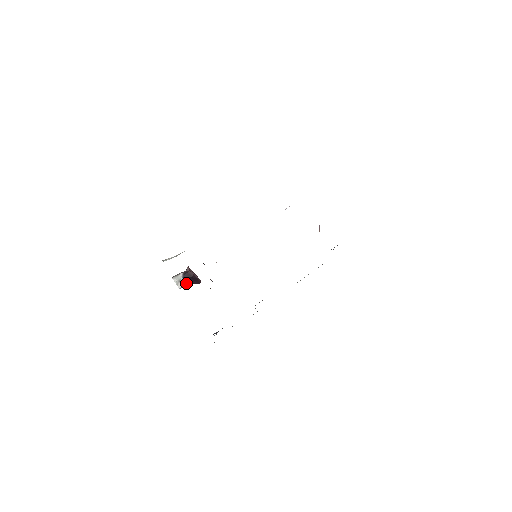
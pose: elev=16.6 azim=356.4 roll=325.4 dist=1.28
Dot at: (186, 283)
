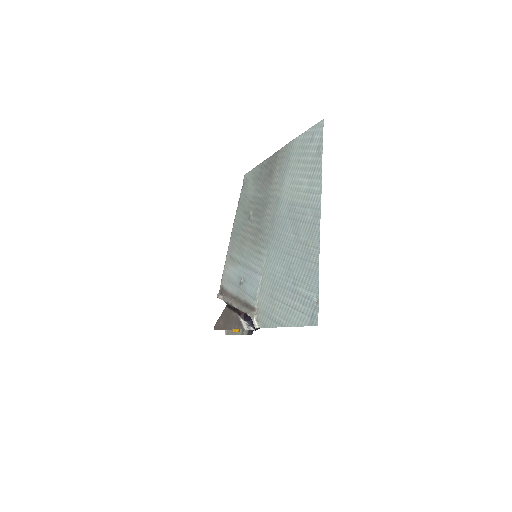
Dot at: occluded
